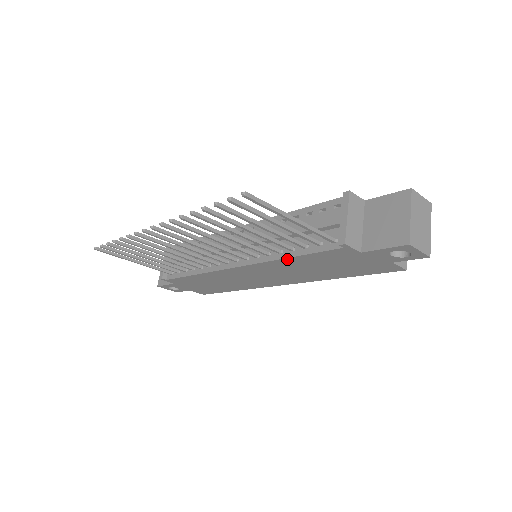
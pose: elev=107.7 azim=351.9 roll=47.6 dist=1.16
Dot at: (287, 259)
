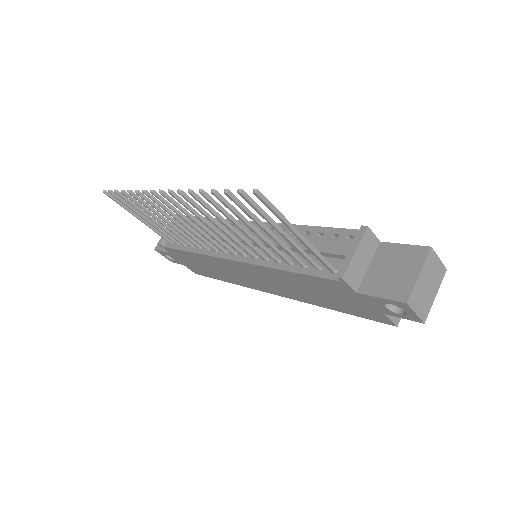
Dot at: (282, 271)
